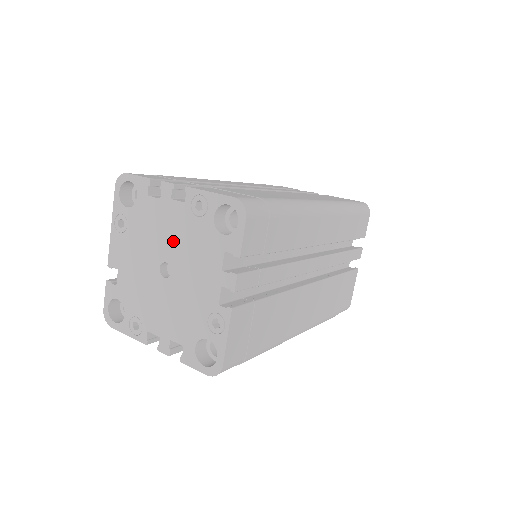
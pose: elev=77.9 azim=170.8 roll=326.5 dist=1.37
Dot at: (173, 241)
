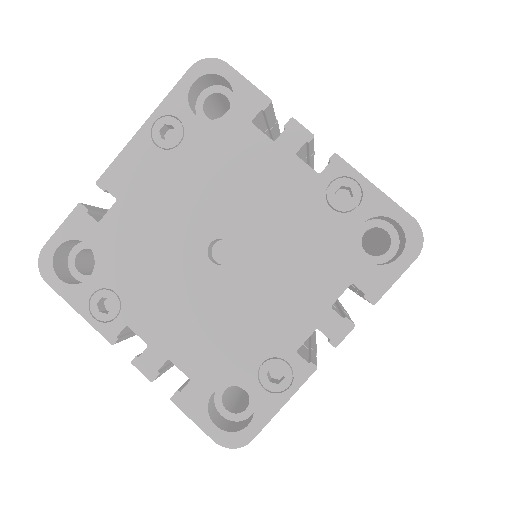
Dot at: (263, 217)
